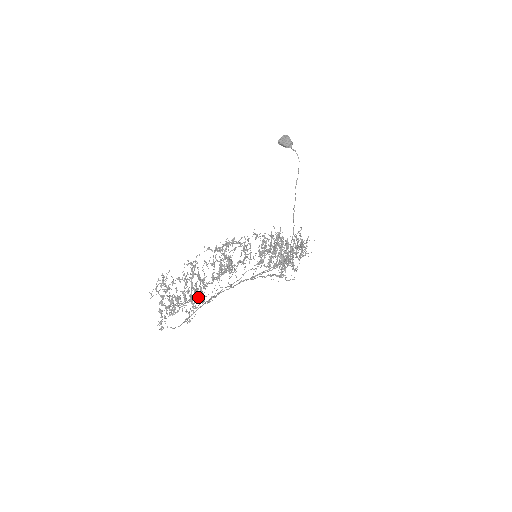
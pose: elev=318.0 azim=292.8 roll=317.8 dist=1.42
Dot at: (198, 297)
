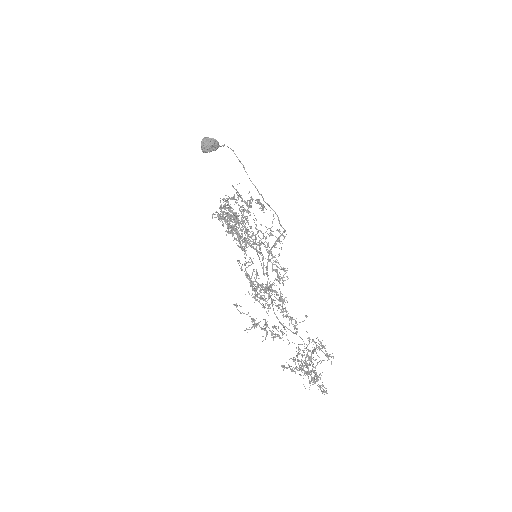
Dot at: (325, 348)
